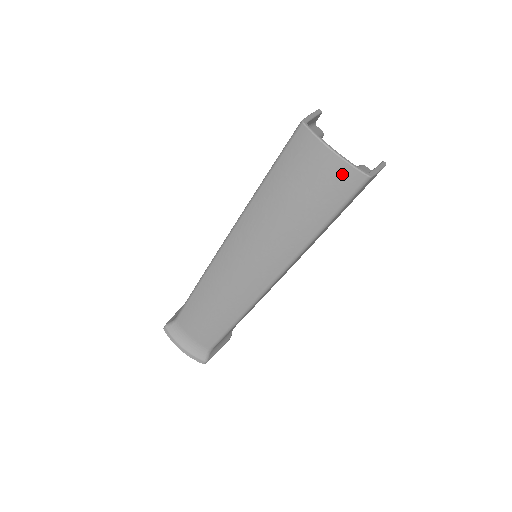
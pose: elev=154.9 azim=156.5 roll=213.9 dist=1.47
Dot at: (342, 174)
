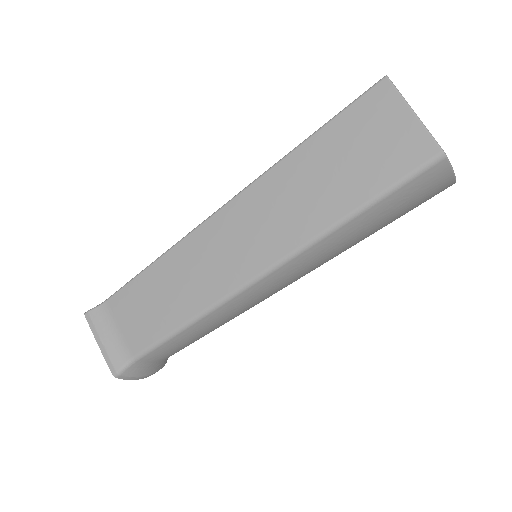
Dot at: occluded
